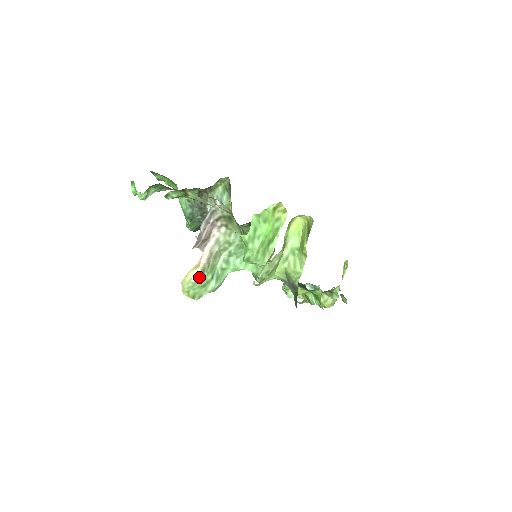
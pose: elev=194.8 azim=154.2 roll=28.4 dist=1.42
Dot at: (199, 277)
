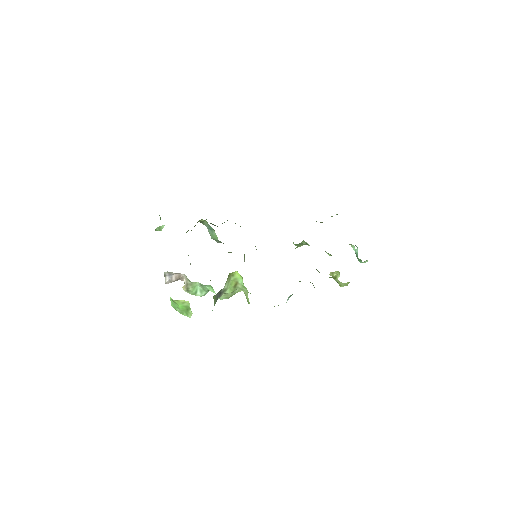
Dot at: (187, 292)
